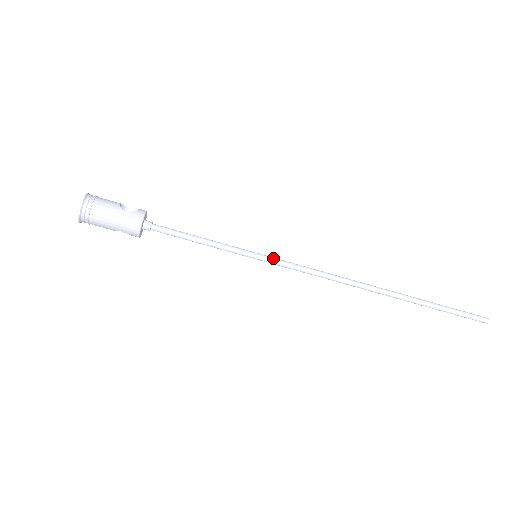
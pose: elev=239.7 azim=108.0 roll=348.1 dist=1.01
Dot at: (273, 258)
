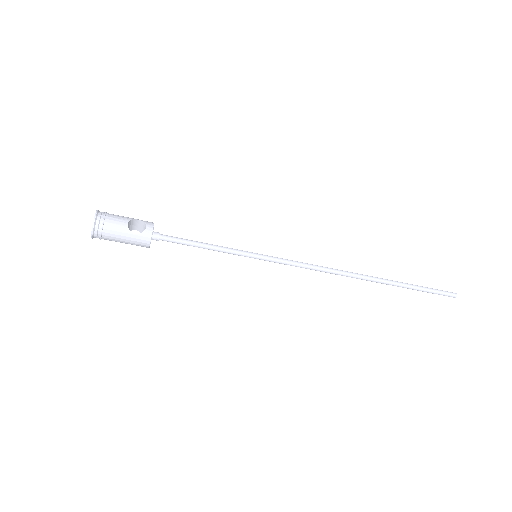
Dot at: (271, 258)
